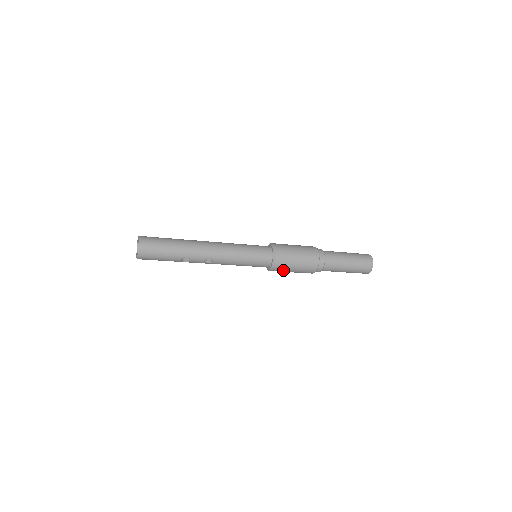
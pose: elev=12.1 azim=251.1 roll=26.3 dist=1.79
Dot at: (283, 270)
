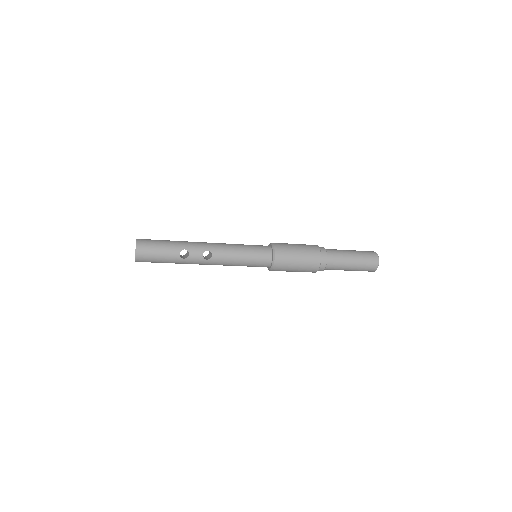
Dot at: (286, 262)
